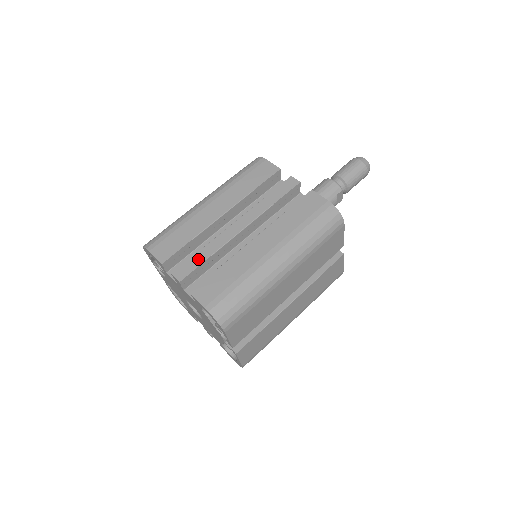
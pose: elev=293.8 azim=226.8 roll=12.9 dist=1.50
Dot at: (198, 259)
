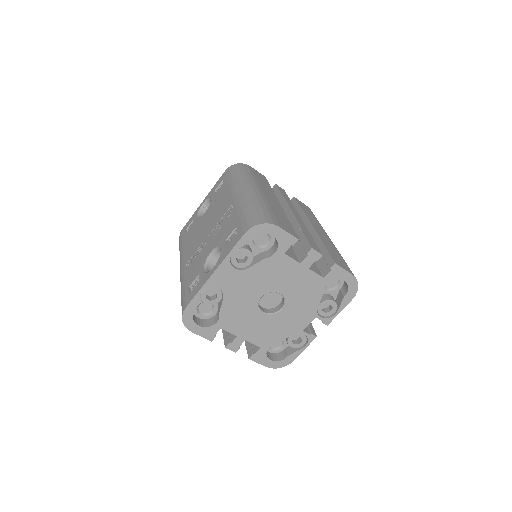
Dot at: (310, 237)
